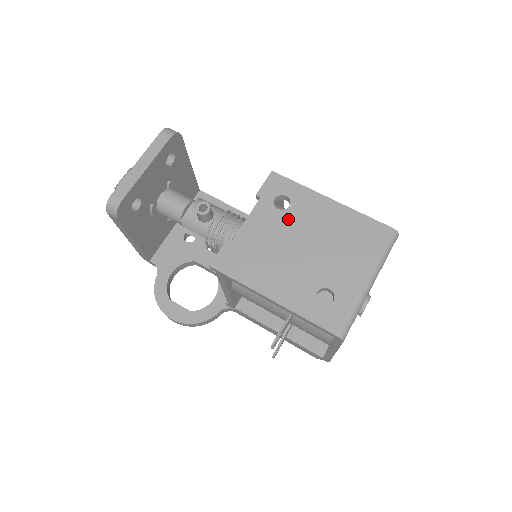
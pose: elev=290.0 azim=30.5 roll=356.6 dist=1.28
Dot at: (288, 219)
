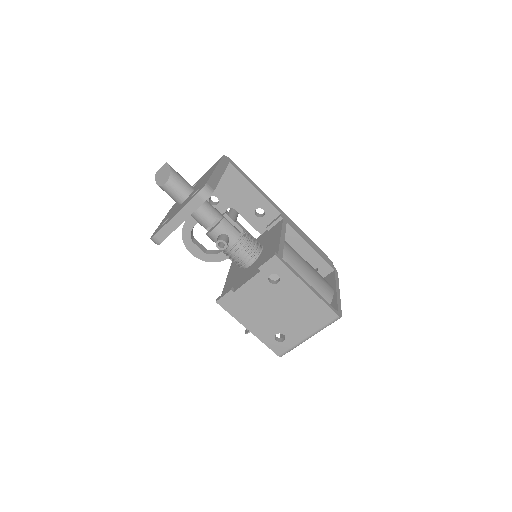
Dot at: (274, 291)
